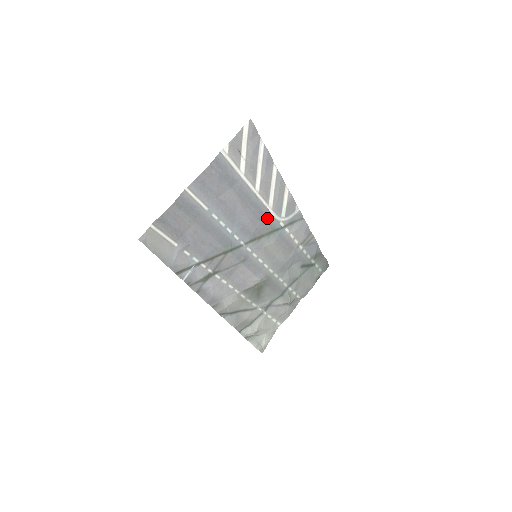
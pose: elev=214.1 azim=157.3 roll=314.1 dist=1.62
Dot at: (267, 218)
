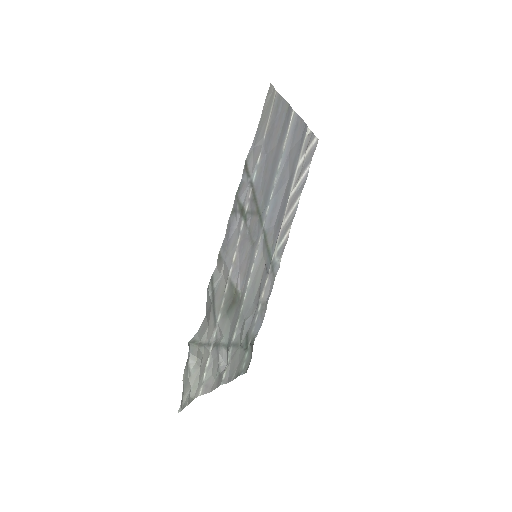
Dot at: (277, 231)
